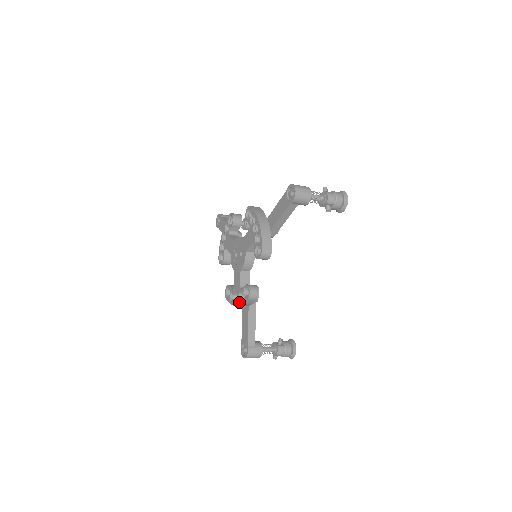
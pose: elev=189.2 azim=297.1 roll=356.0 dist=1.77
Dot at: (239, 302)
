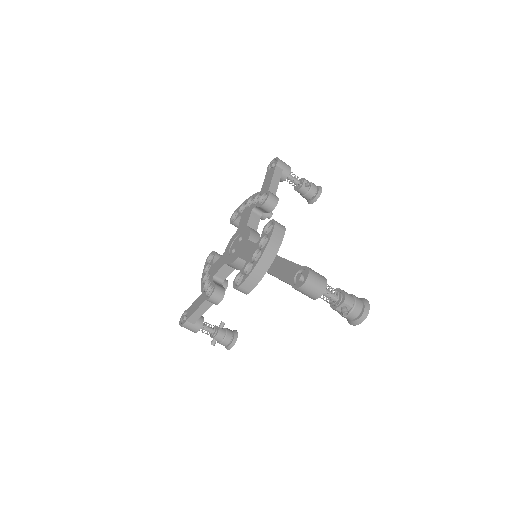
Dot at: (263, 247)
